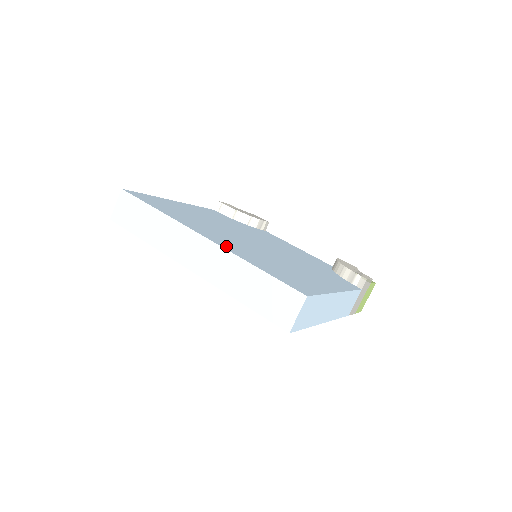
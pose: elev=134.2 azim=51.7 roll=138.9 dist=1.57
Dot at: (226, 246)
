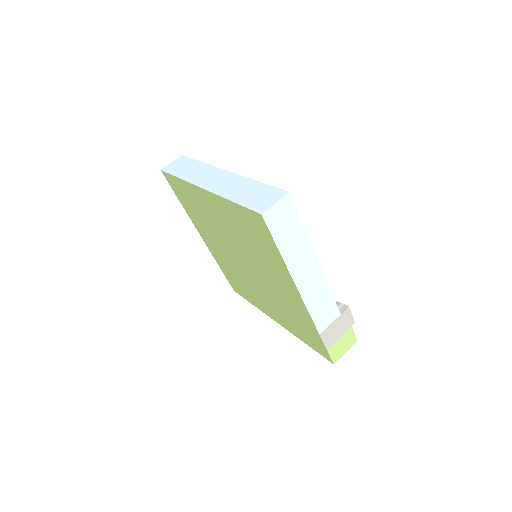
Dot at: occluded
